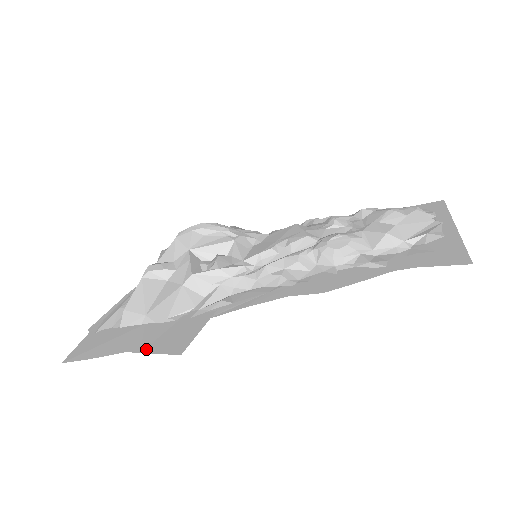
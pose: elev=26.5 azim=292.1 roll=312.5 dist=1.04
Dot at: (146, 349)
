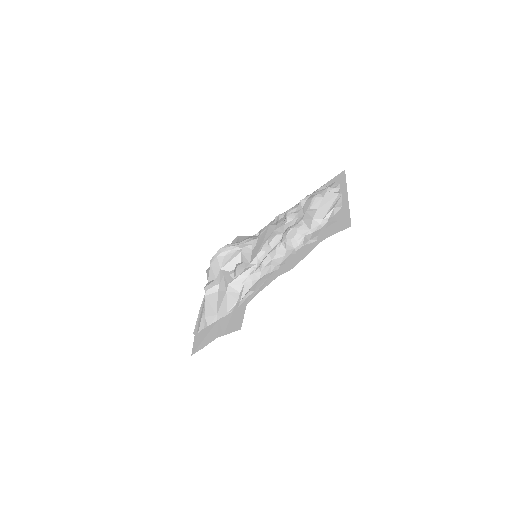
Dot at: (225, 333)
